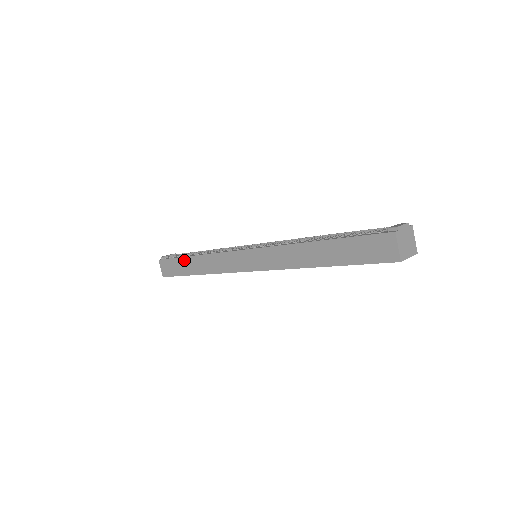
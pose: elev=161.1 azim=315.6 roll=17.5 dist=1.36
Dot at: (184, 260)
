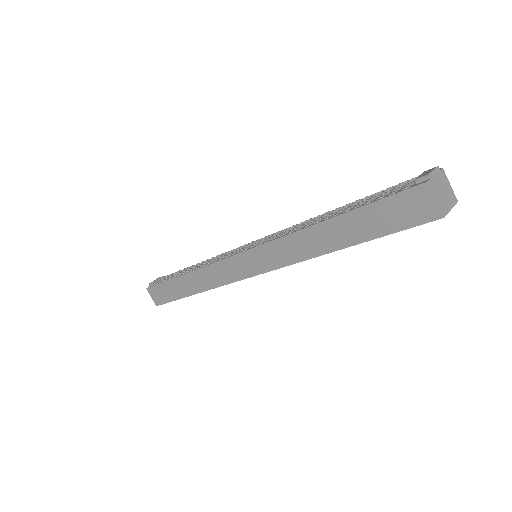
Dot at: (174, 282)
